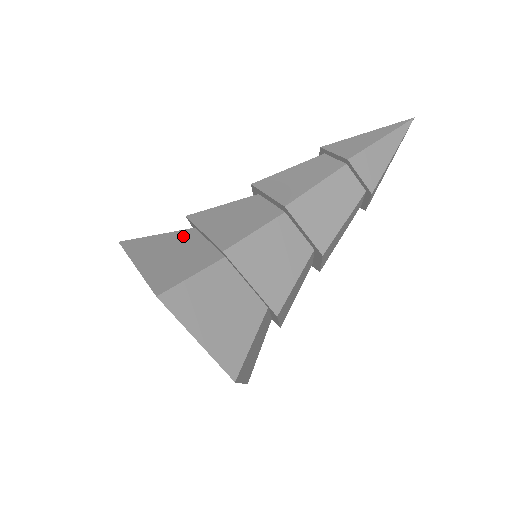
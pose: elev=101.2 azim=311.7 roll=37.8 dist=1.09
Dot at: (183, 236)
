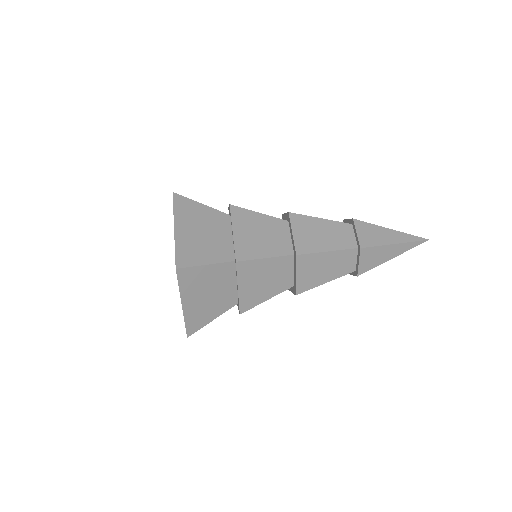
Dot at: occluded
